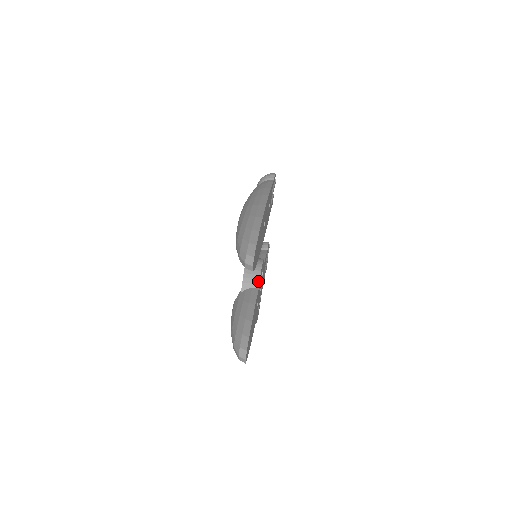
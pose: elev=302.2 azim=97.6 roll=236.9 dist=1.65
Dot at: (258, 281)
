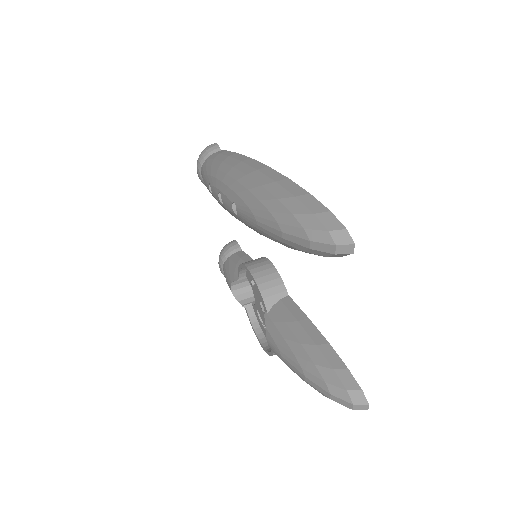
Dot at: (283, 287)
